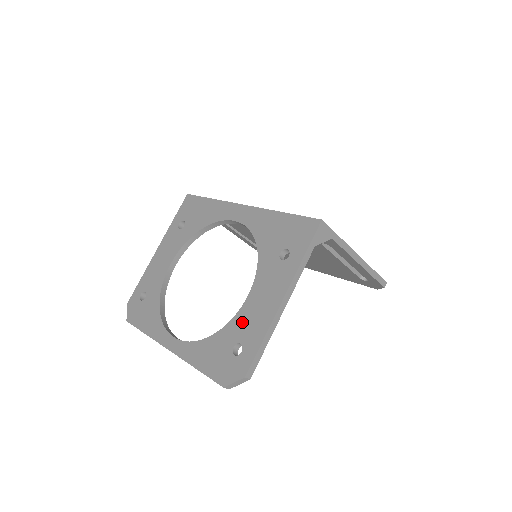
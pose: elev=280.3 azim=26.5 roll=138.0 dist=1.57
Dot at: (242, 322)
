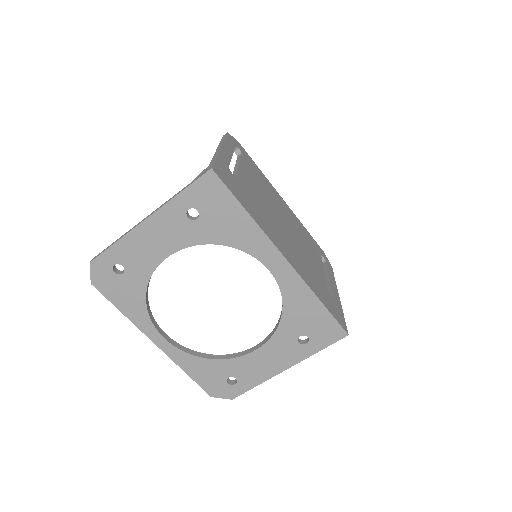
Dot at: (243, 366)
